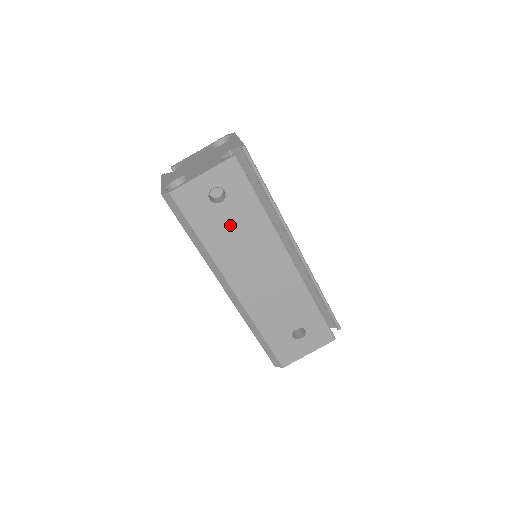
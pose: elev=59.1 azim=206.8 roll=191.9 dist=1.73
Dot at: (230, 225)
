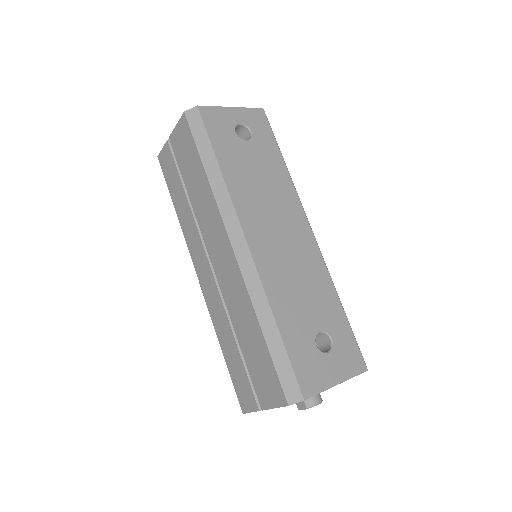
Dot at: (252, 165)
